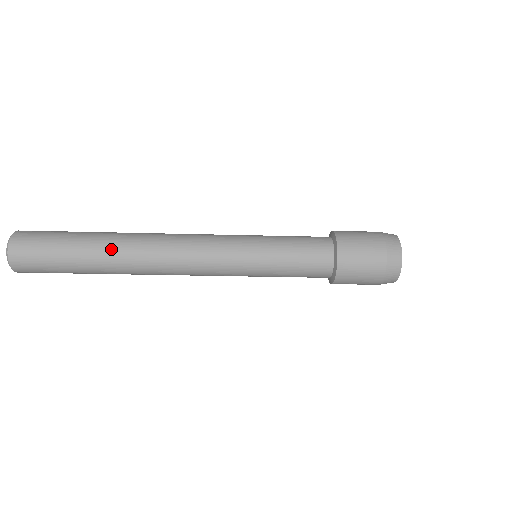
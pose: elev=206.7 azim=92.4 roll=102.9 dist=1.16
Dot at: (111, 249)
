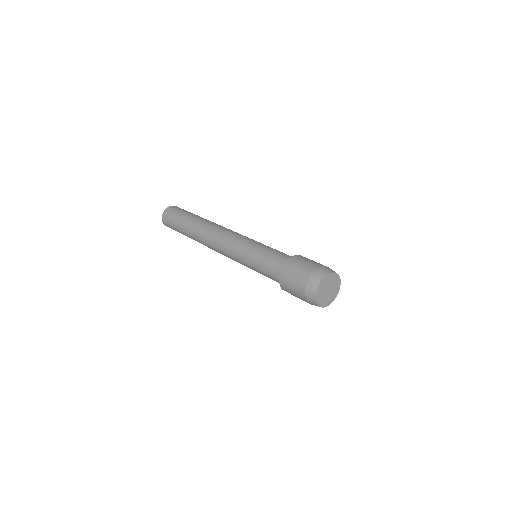
Dot at: (193, 228)
